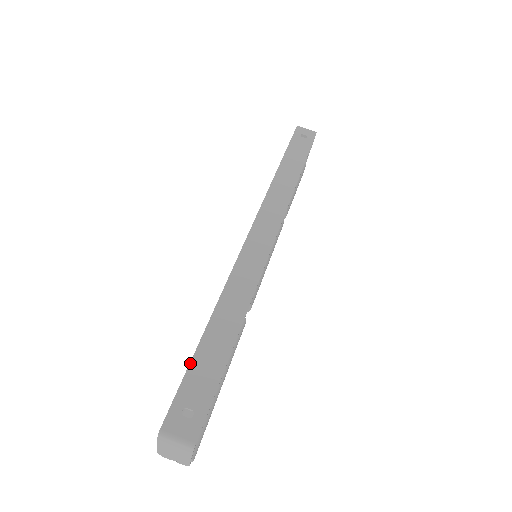
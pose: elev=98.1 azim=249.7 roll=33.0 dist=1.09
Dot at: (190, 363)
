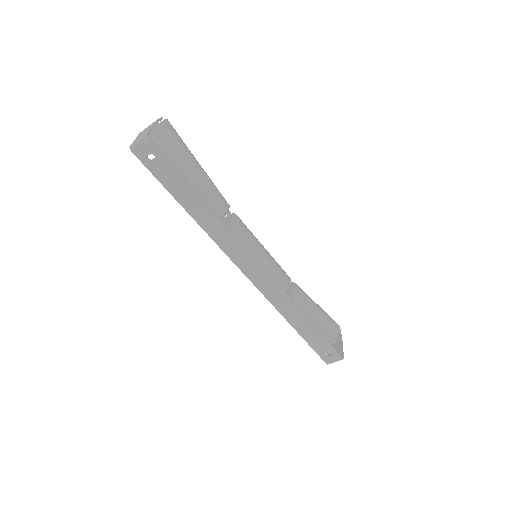
Dot at: (308, 344)
